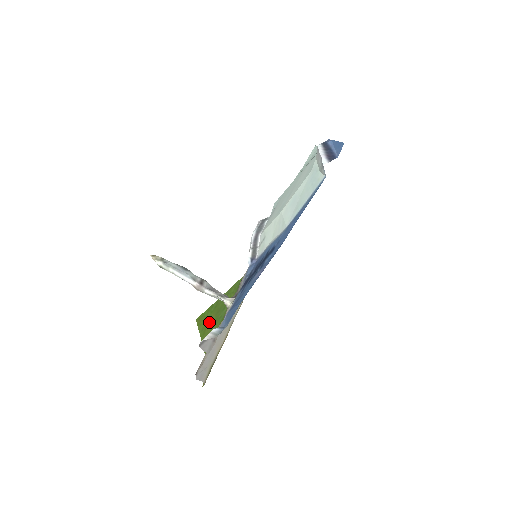
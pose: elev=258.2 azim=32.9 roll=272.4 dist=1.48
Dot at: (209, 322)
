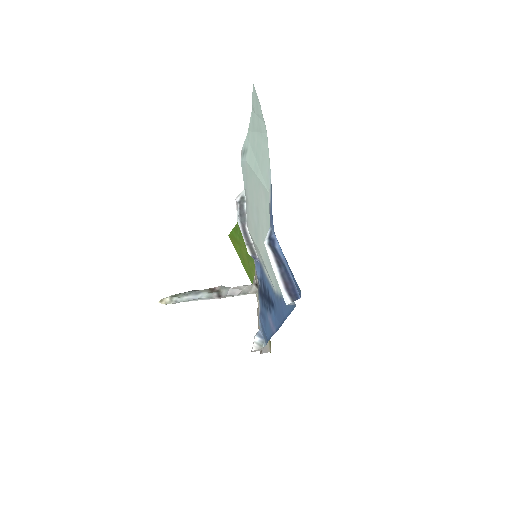
Dot at: (243, 252)
